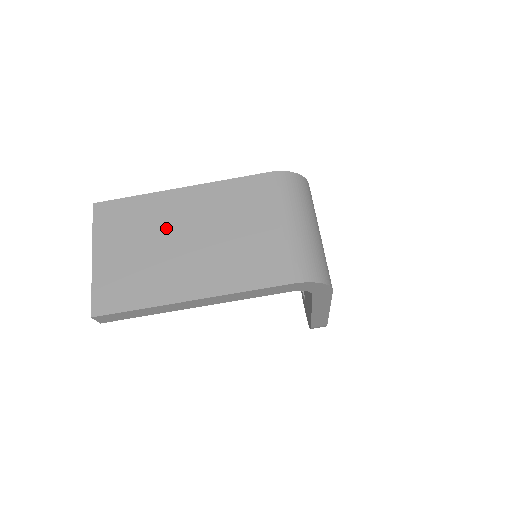
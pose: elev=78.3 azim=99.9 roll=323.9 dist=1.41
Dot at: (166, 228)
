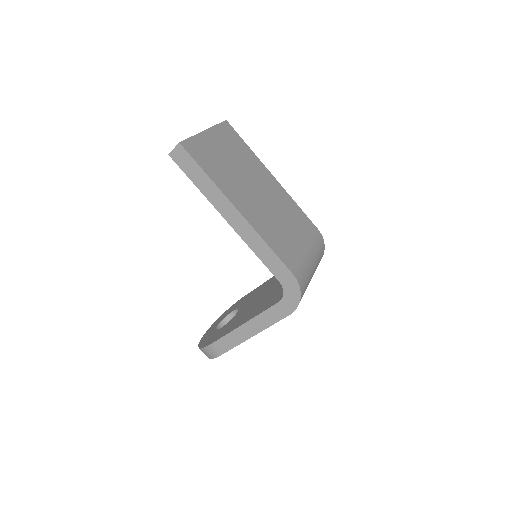
Dot at: (252, 175)
